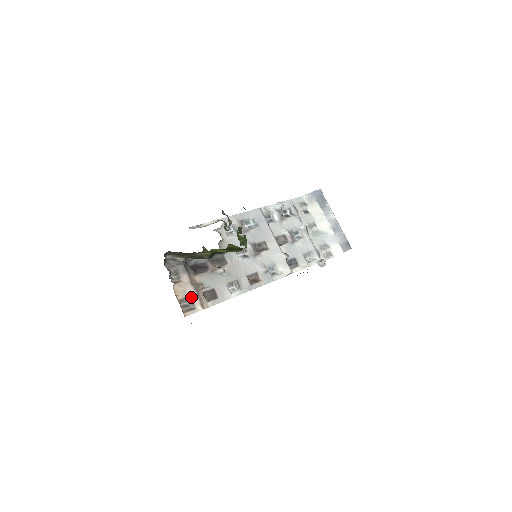
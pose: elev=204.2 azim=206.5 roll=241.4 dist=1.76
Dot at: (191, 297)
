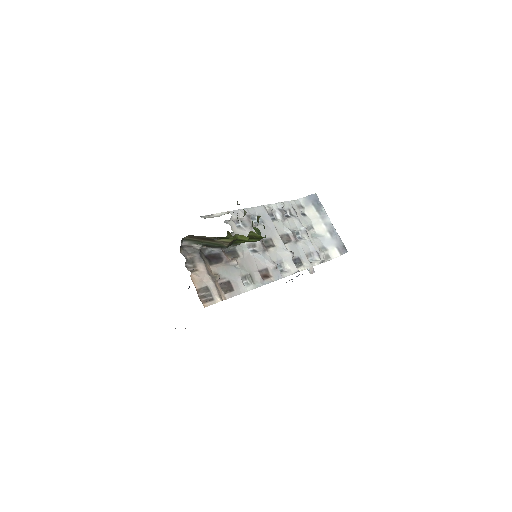
Dot at: (209, 287)
